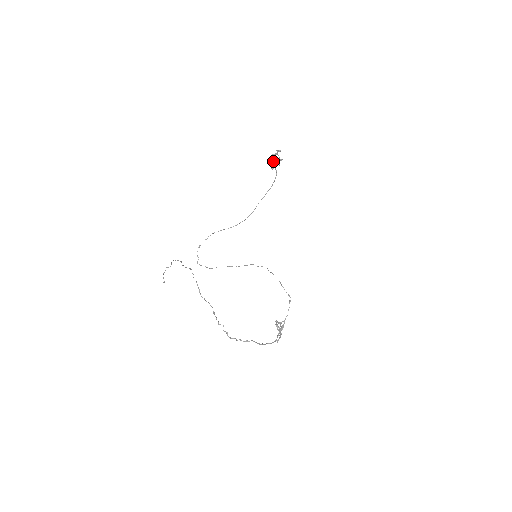
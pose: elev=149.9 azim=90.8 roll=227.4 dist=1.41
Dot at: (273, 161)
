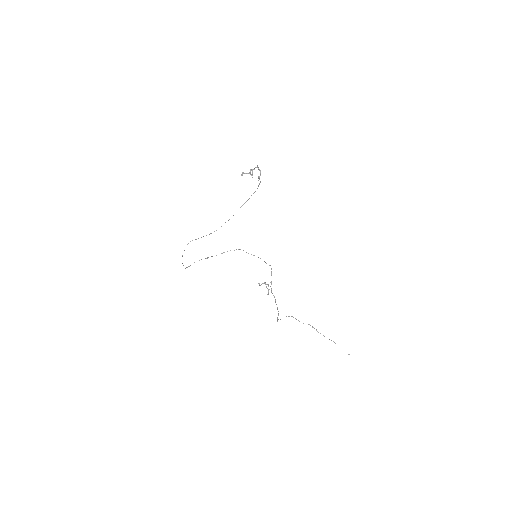
Dot at: occluded
